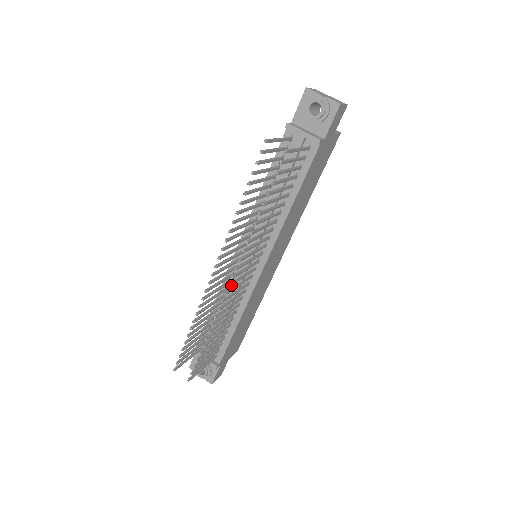
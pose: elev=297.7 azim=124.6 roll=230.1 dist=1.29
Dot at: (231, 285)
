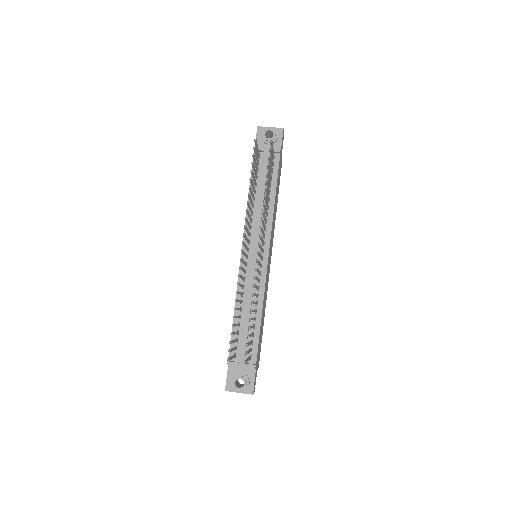
Dot at: (259, 253)
